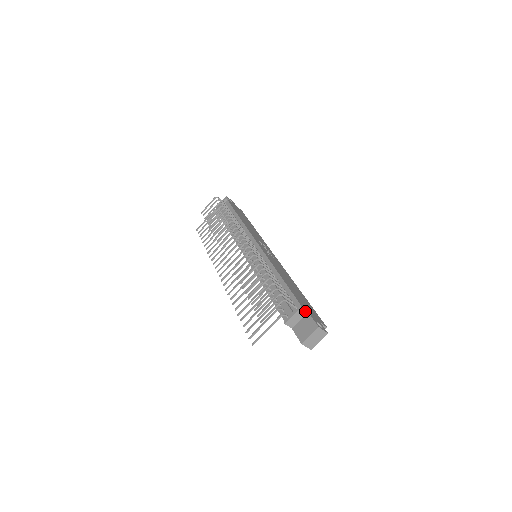
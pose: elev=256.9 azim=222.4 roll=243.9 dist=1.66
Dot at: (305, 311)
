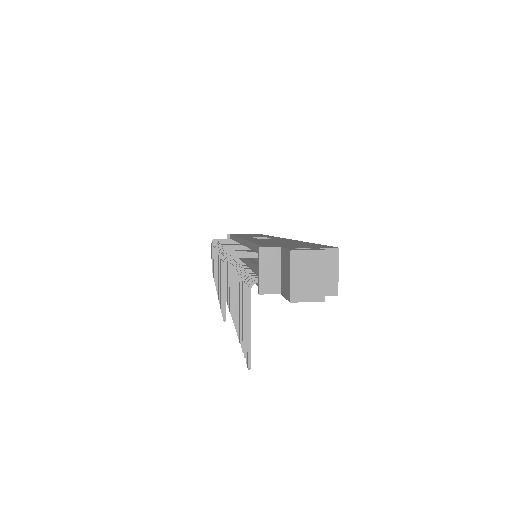
Dot at: (274, 249)
